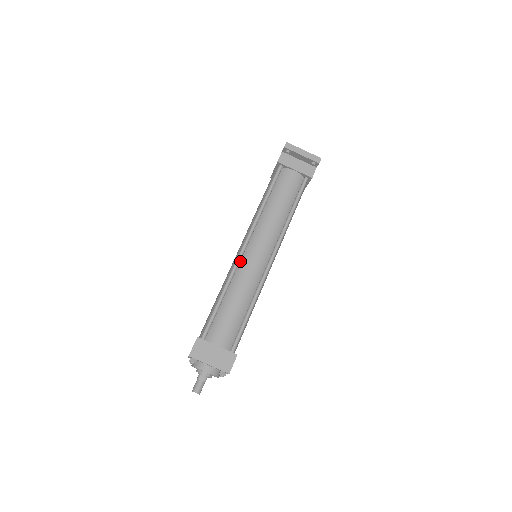
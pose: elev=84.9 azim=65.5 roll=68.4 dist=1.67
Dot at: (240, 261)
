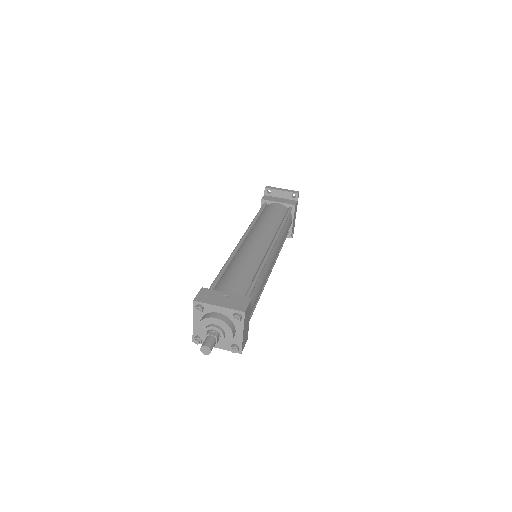
Dot at: (240, 248)
